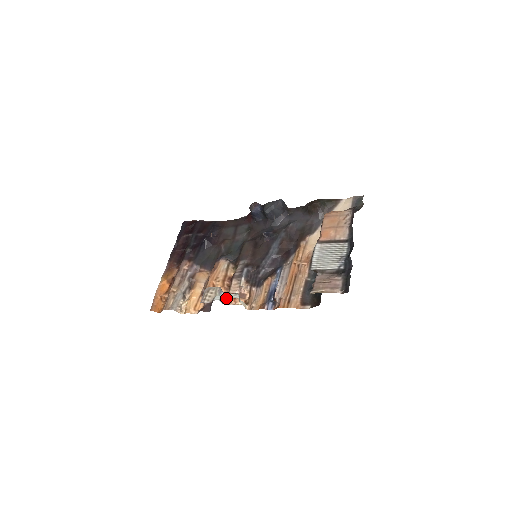
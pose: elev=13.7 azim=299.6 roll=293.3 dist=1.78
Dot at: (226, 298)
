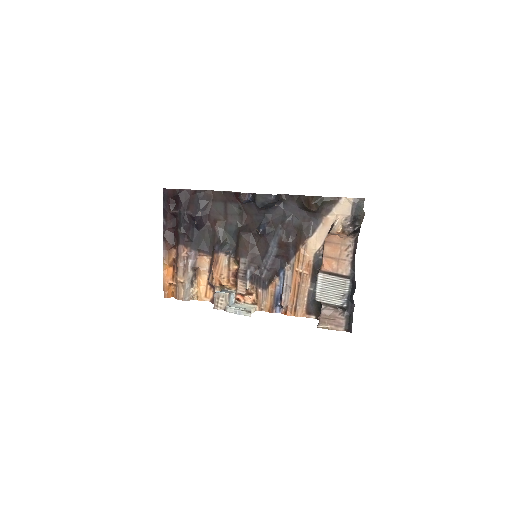
Dot at: occluded
